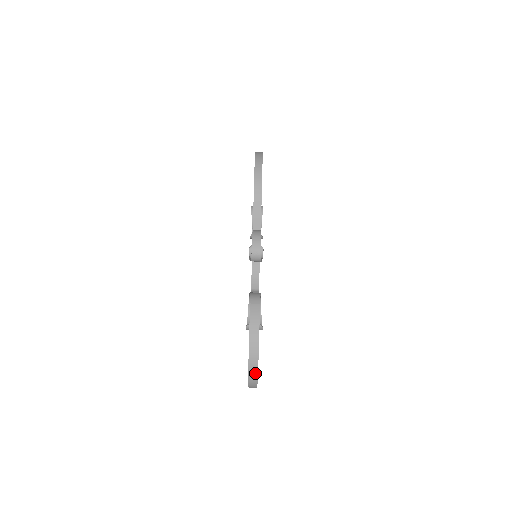
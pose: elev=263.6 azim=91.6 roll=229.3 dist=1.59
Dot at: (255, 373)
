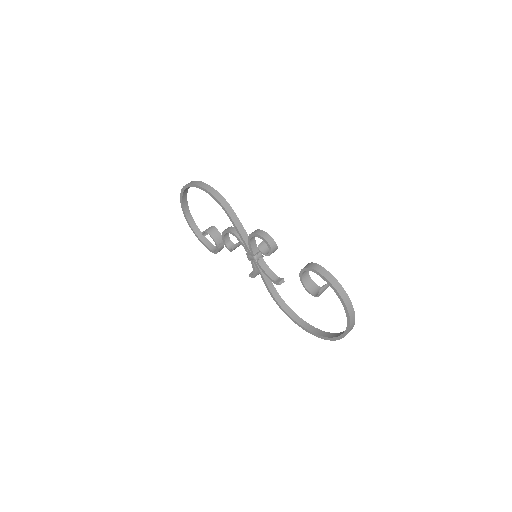
Dot at: (353, 316)
